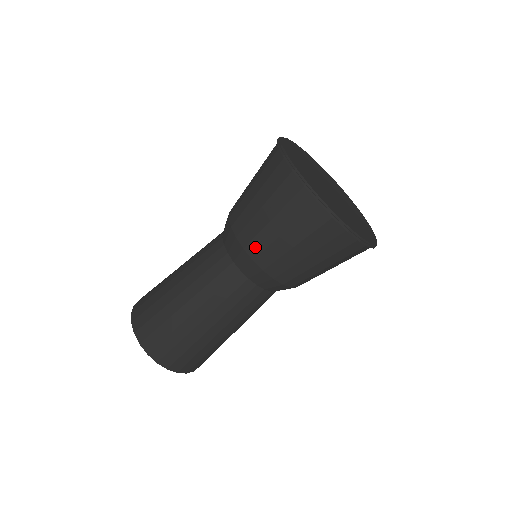
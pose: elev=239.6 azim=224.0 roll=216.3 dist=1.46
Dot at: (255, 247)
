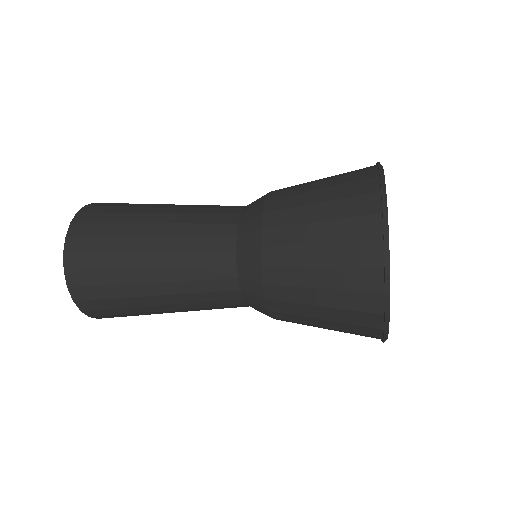
Dot at: occluded
